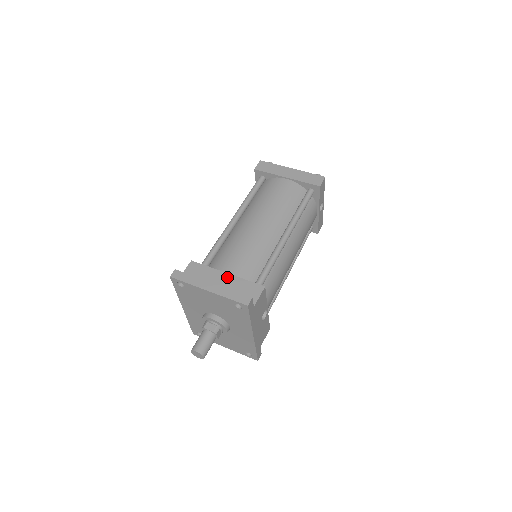
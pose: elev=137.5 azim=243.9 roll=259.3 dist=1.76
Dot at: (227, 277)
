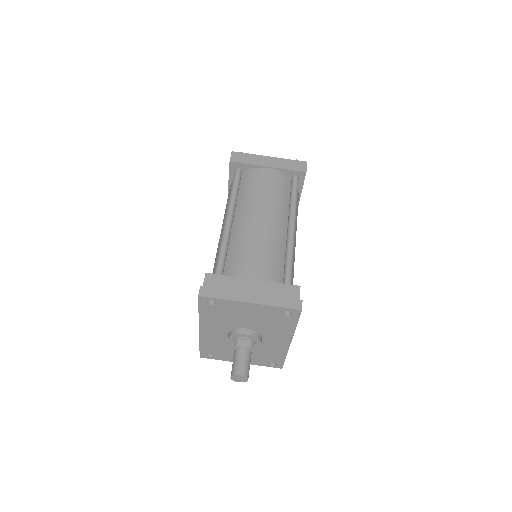
Dot at: (255, 284)
